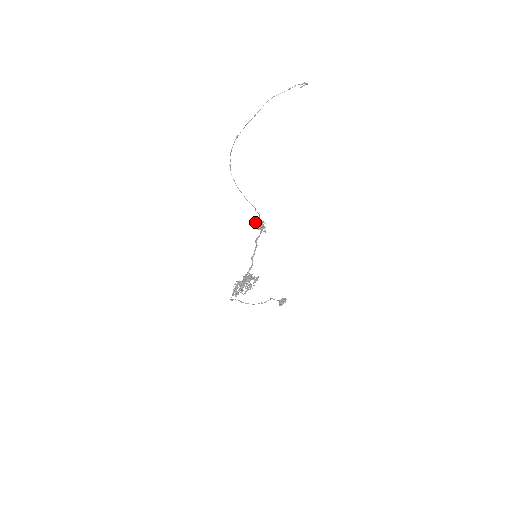
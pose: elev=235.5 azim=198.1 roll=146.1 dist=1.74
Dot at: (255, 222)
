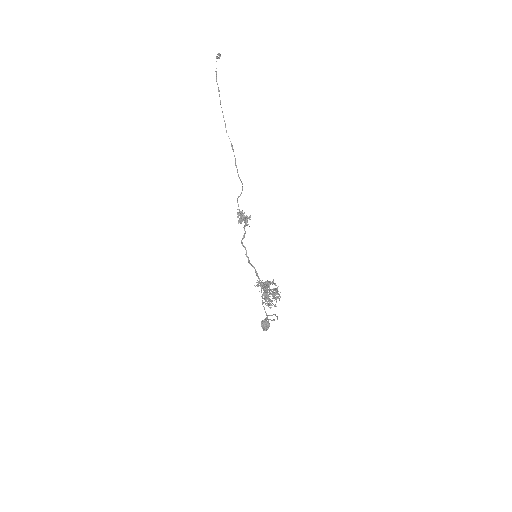
Dot at: (240, 213)
